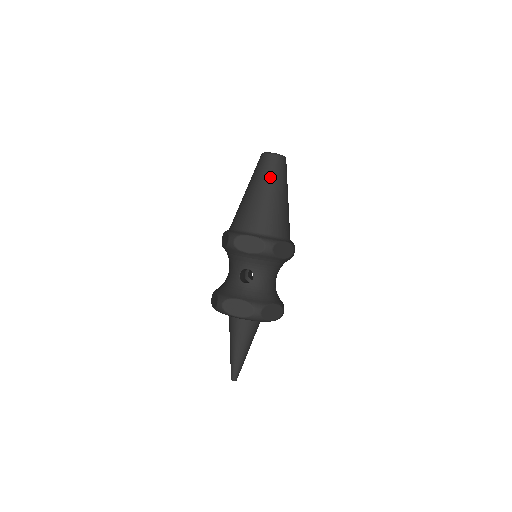
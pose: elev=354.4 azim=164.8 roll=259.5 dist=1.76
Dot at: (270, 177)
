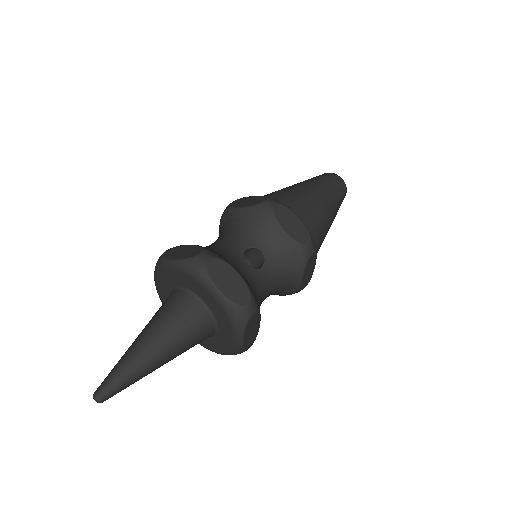
Dot at: (335, 193)
